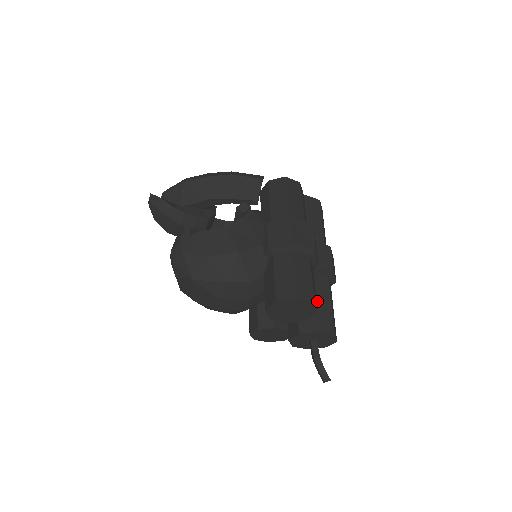
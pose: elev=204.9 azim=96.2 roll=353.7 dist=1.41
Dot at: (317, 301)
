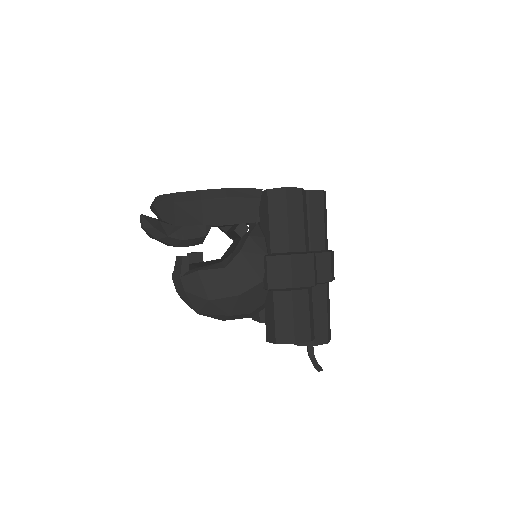
Dot at: (314, 316)
